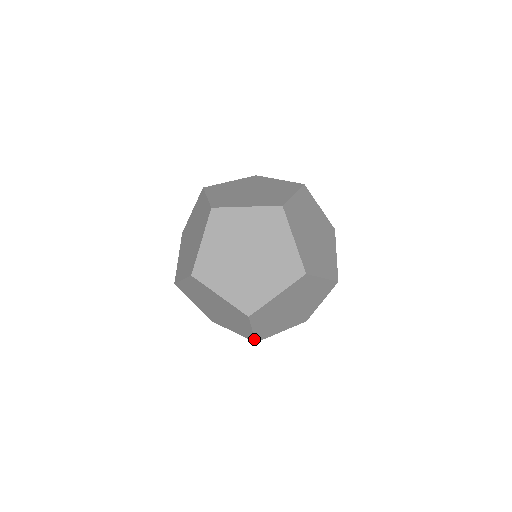
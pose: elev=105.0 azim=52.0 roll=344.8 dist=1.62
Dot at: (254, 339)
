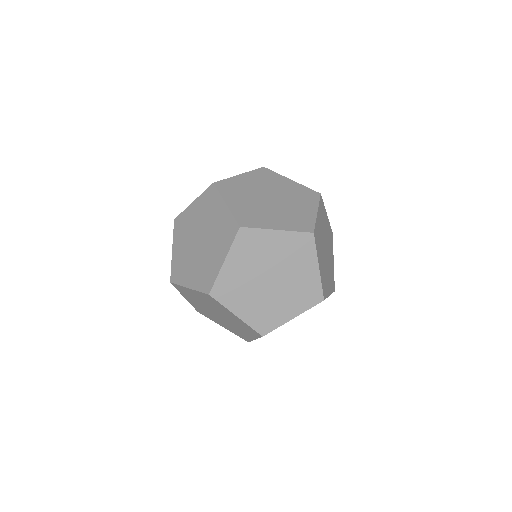
Dot at: (249, 341)
